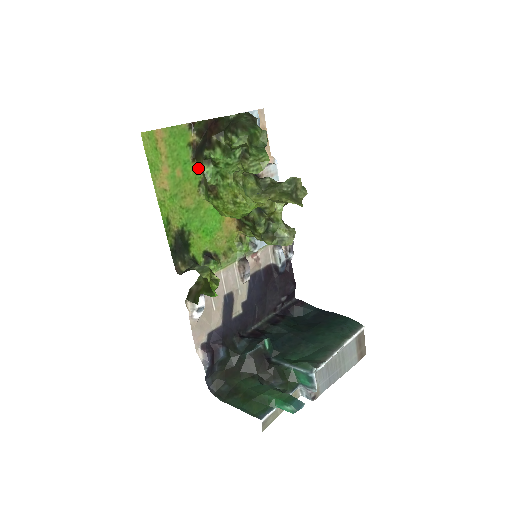
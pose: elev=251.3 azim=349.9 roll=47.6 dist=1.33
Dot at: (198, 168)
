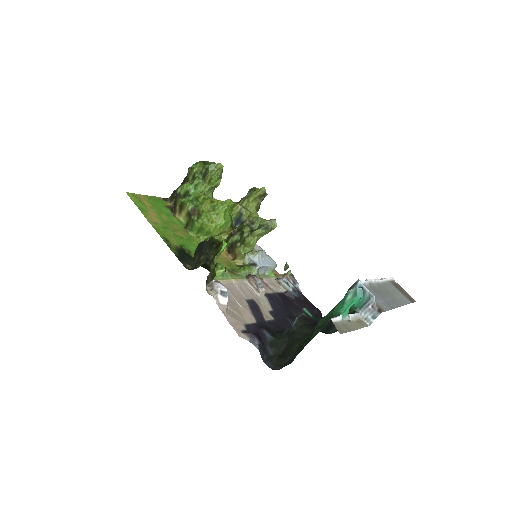
Dot at: (180, 219)
